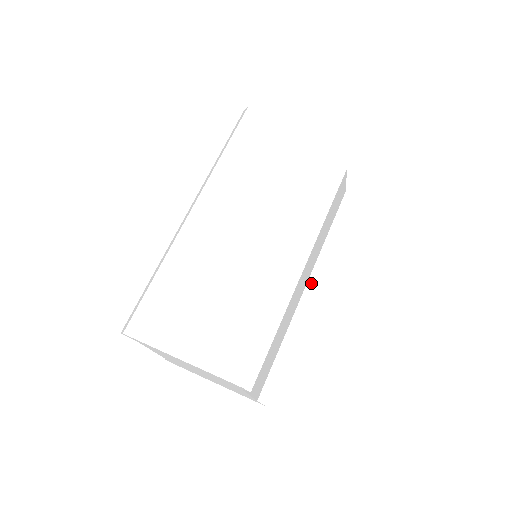
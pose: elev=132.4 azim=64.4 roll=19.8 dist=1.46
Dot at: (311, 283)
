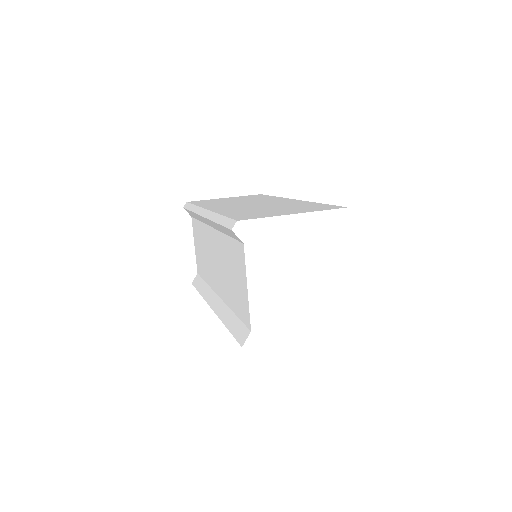
Dot at: occluded
